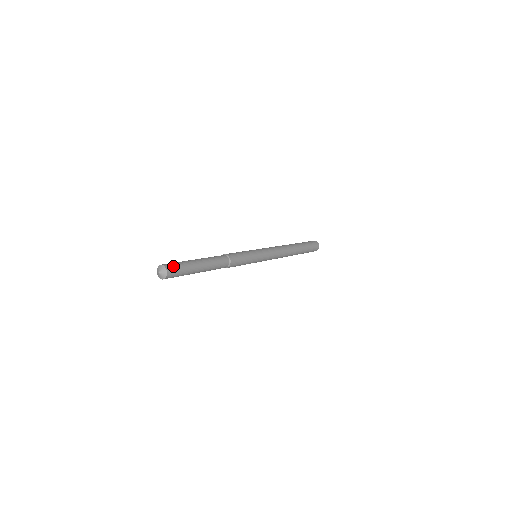
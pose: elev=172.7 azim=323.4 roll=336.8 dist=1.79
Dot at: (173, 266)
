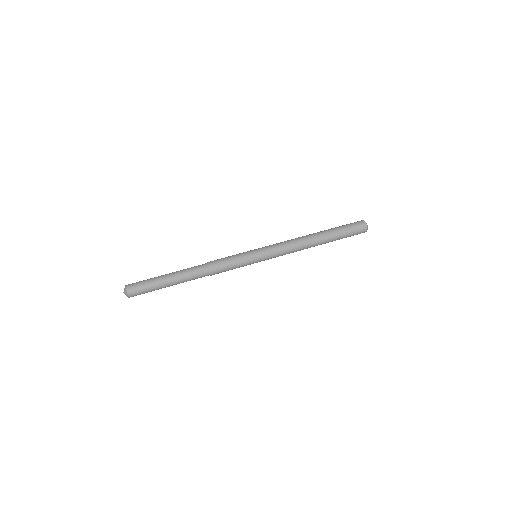
Dot at: (135, 286)
